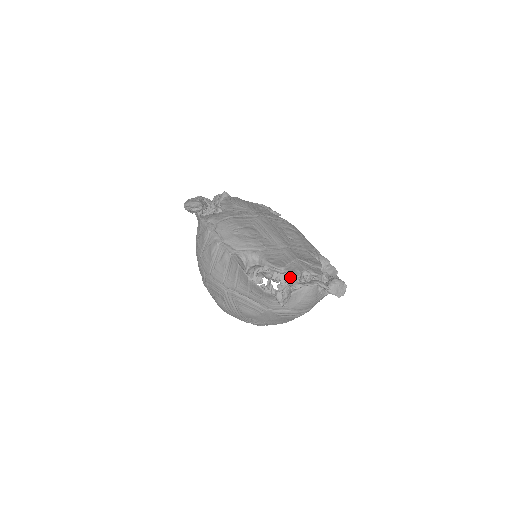
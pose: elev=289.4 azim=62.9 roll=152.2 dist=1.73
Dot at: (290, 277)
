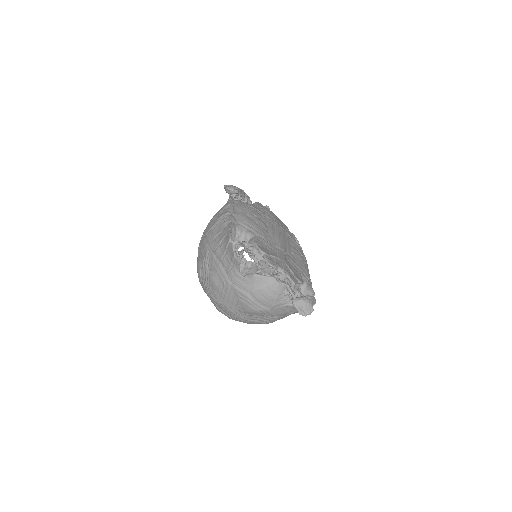
Dot at: (266, 265)
